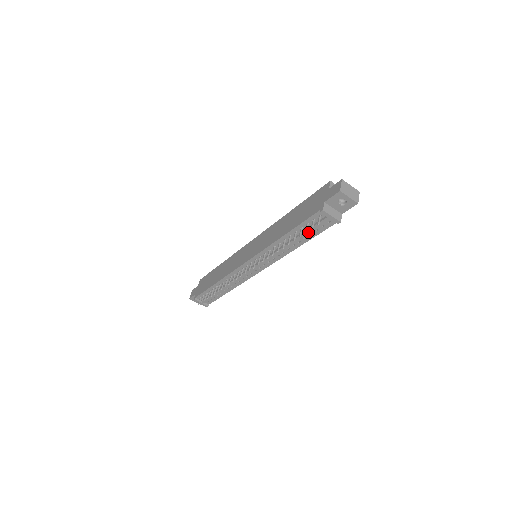
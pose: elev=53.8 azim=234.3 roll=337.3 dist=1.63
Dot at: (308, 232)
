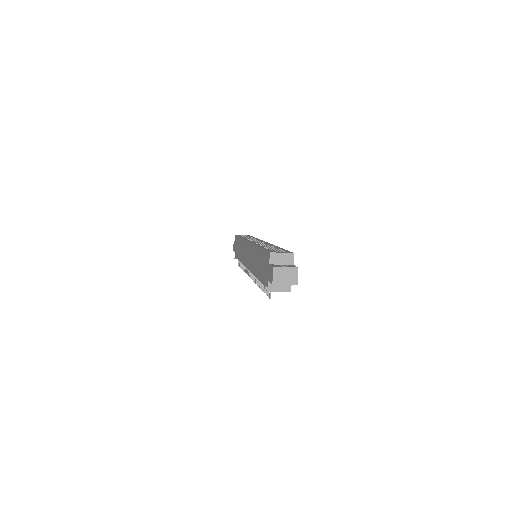
Dot at: occluded
